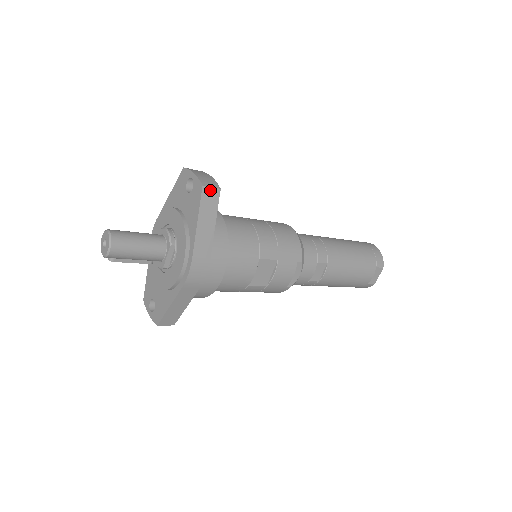
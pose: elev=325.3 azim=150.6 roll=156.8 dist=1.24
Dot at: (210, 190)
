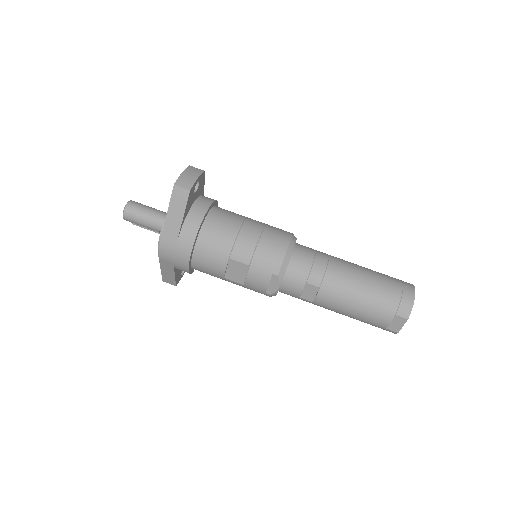
Dot at: (180, 190)
